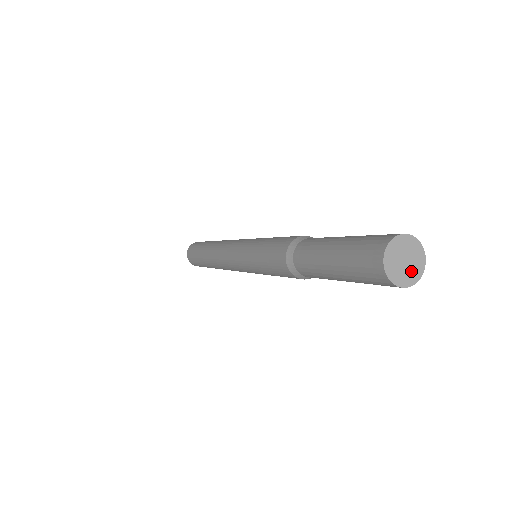
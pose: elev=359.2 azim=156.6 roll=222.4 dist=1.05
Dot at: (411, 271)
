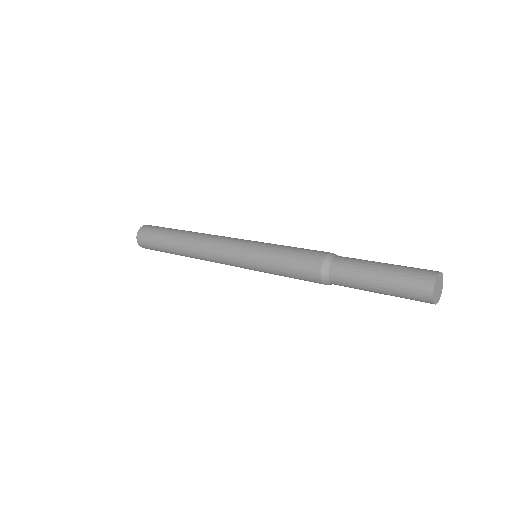
Dot at: (438, 296)
